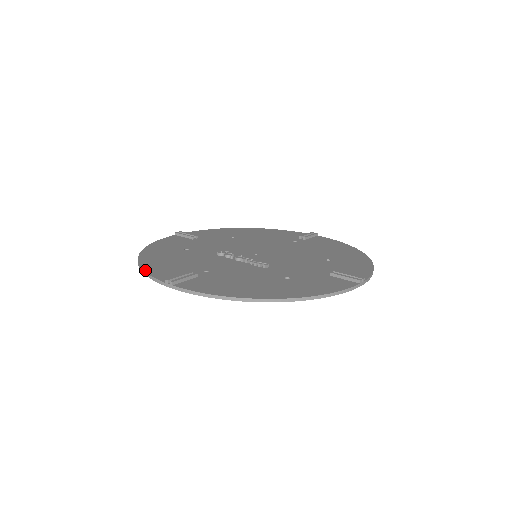
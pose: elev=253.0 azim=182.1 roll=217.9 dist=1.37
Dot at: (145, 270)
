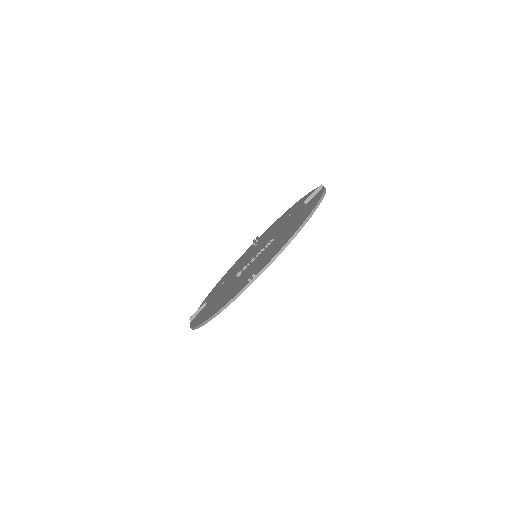
Dot at: (225, 305)
